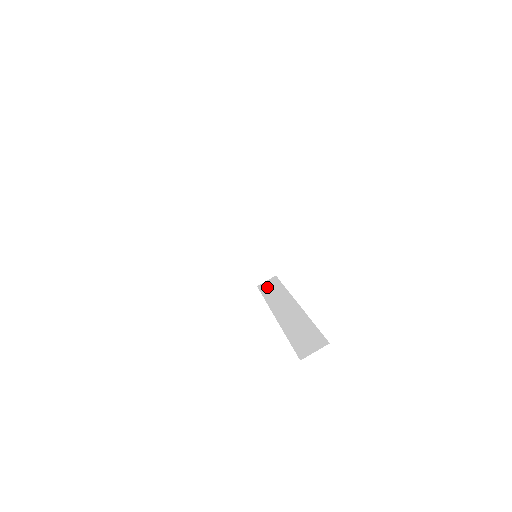
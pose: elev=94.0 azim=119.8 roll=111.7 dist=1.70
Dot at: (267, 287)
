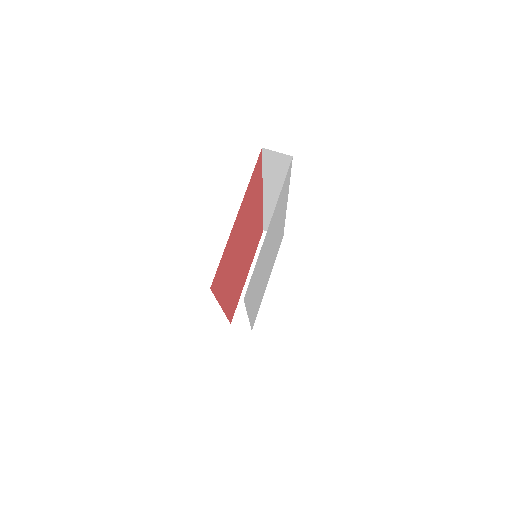
Dot at: occluded
